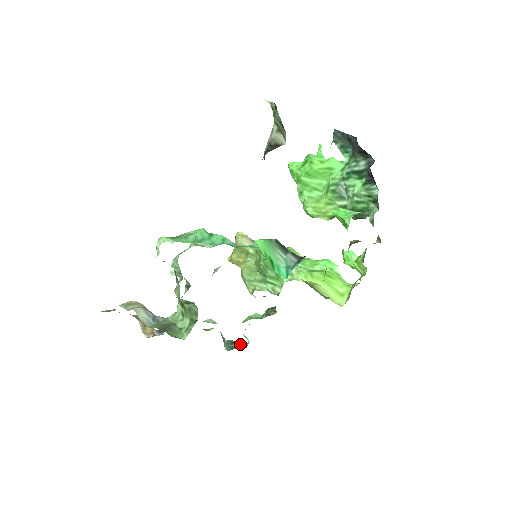
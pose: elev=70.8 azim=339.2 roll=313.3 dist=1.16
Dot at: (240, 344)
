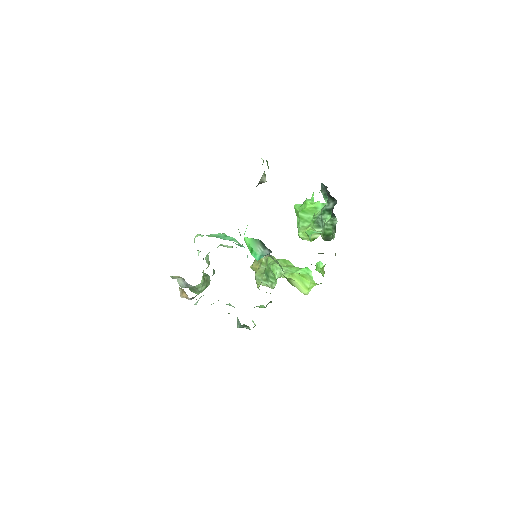
Dot at: occluded
